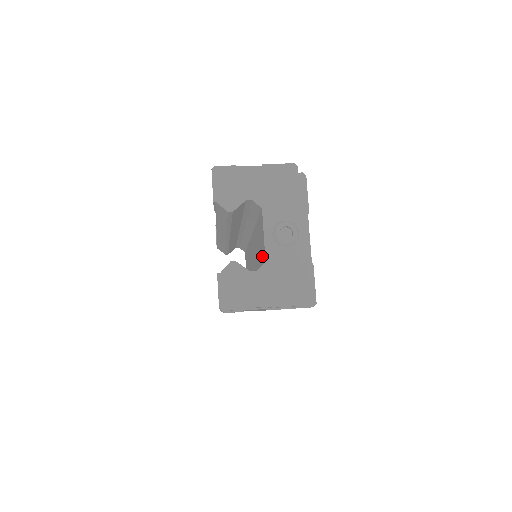
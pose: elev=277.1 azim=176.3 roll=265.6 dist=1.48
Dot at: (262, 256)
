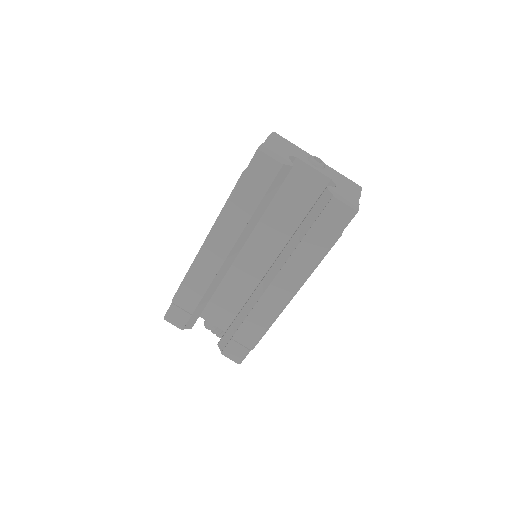
Dot at: (314, 192)
